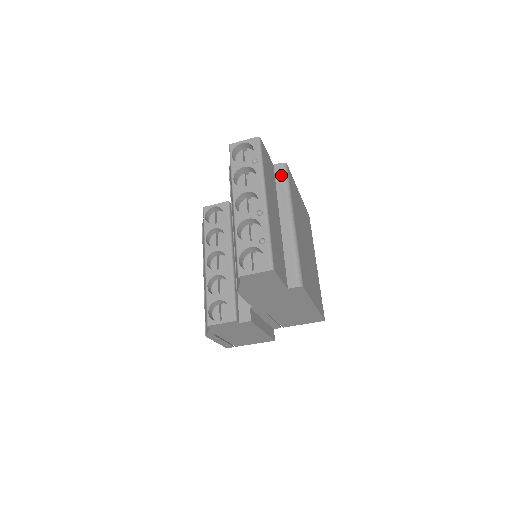
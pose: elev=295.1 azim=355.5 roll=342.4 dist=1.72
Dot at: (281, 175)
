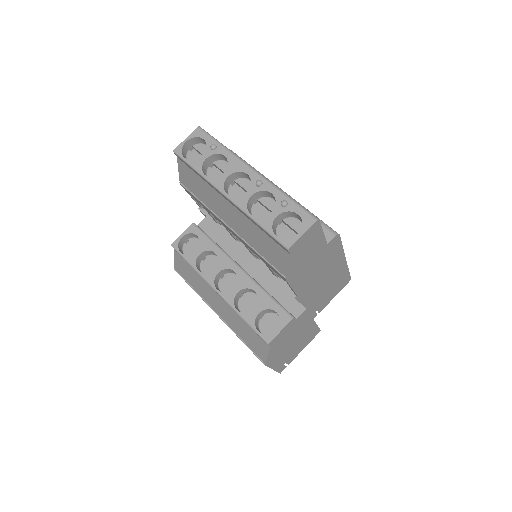
Dot at: occluded
